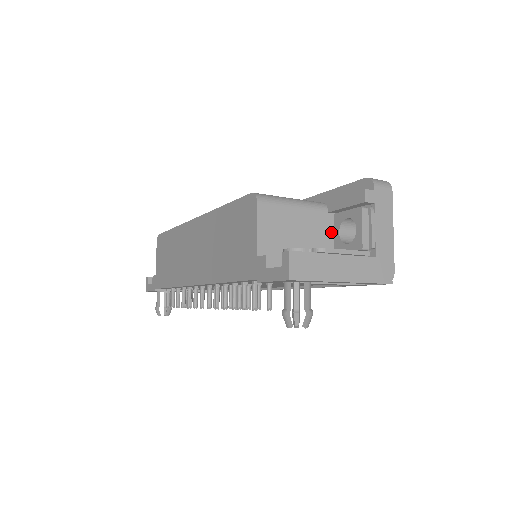
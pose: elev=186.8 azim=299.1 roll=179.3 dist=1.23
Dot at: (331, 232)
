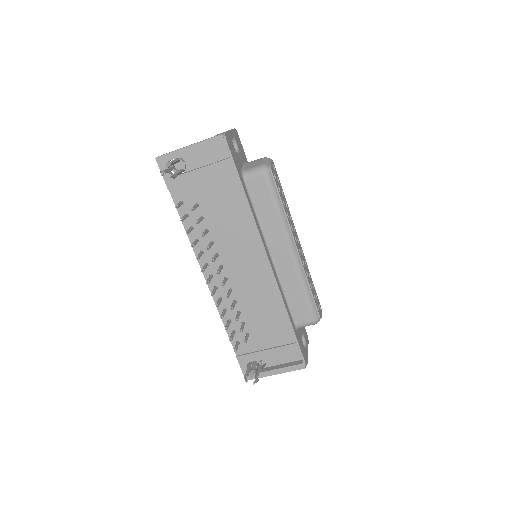
Dot at: occluded
